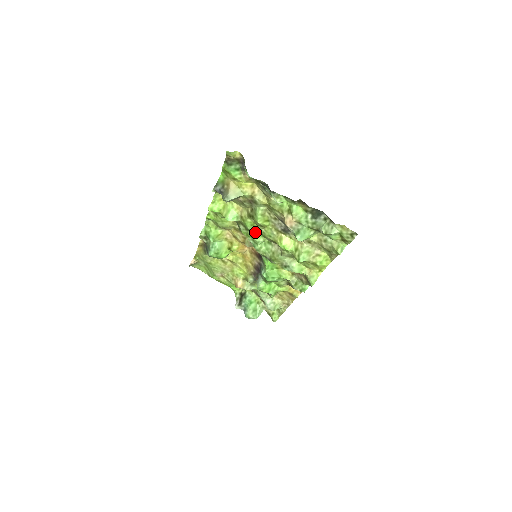
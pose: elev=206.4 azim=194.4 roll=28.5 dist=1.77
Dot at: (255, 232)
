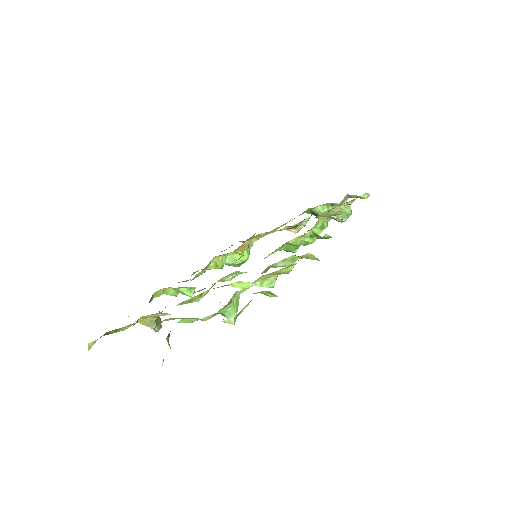
Dot at: (217, 281)
